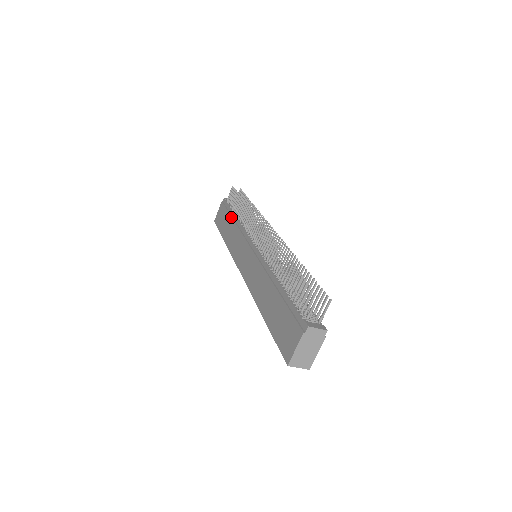
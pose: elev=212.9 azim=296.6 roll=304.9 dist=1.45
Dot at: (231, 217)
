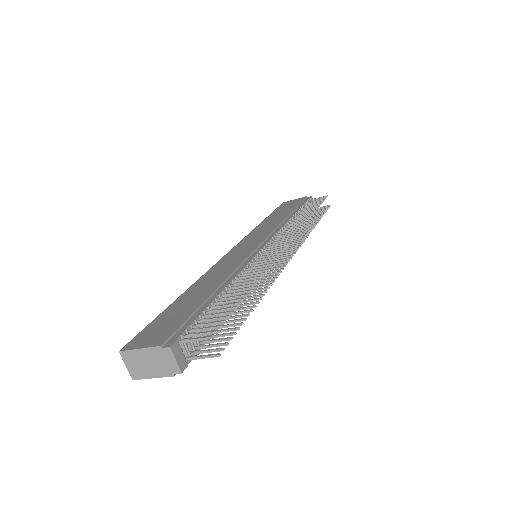
Dot at: (291, 211)
